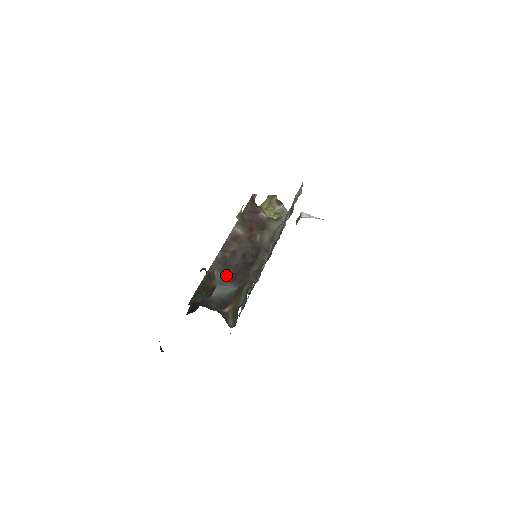
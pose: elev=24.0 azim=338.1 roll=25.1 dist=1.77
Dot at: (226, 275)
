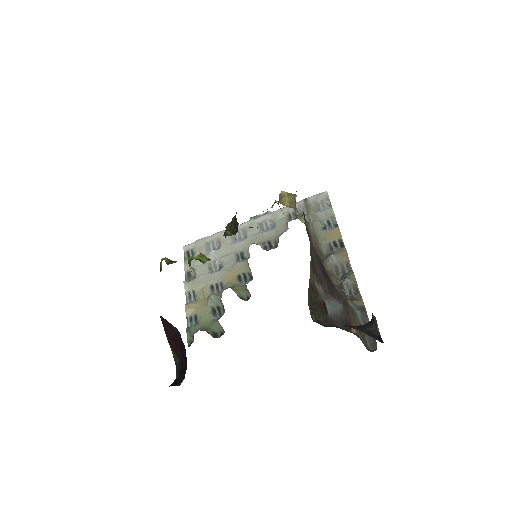
Dot at: (325, 288)
